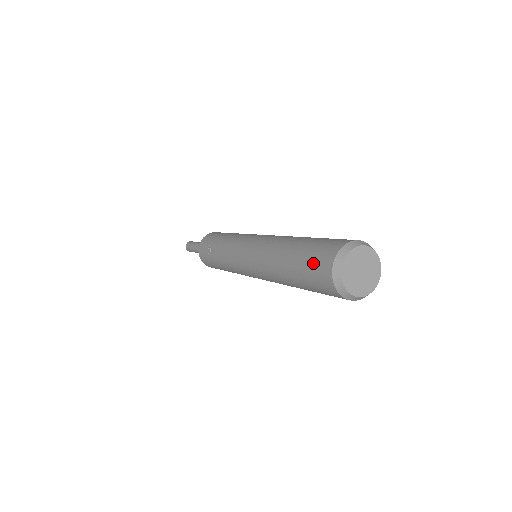
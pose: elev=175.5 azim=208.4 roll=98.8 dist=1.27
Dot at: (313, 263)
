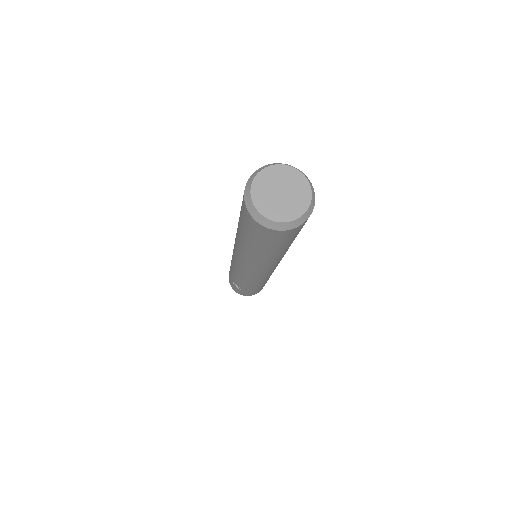
Dot at: (251, 232)
